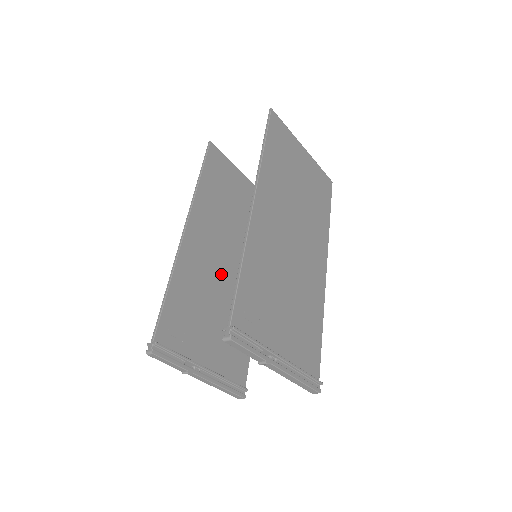
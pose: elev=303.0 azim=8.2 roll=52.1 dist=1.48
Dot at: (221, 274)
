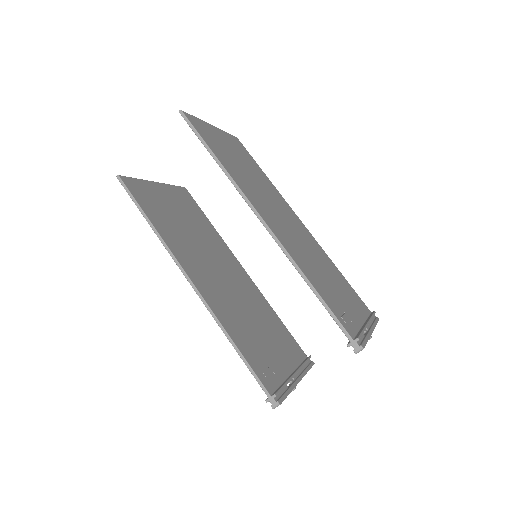
Dot at: (231, 291)
